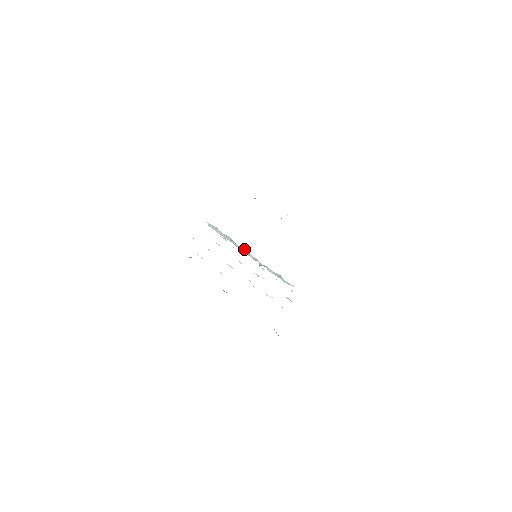
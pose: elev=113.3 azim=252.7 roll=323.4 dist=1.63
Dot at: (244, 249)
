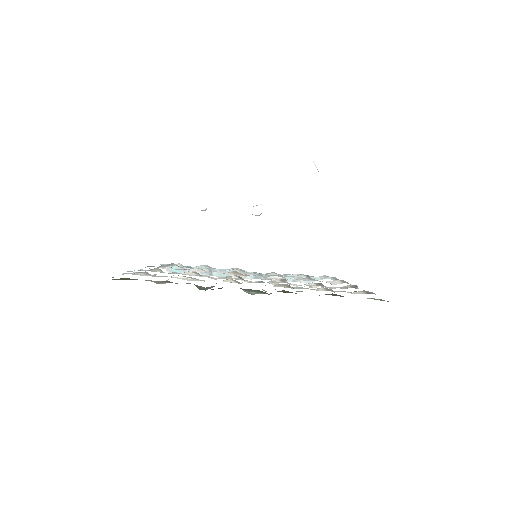
Dot at: occluded
